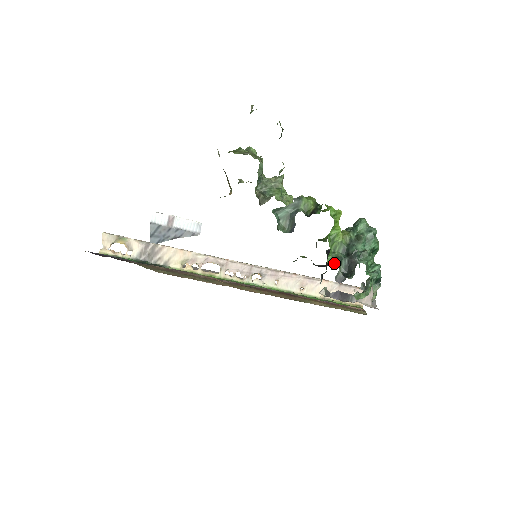
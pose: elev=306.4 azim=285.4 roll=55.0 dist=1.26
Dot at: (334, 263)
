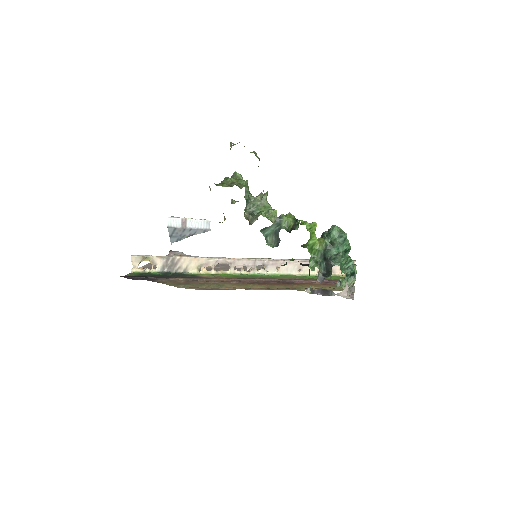
Dot at: (314, 267)
